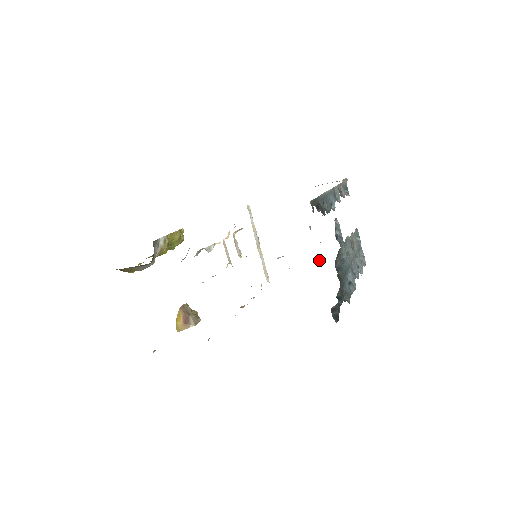
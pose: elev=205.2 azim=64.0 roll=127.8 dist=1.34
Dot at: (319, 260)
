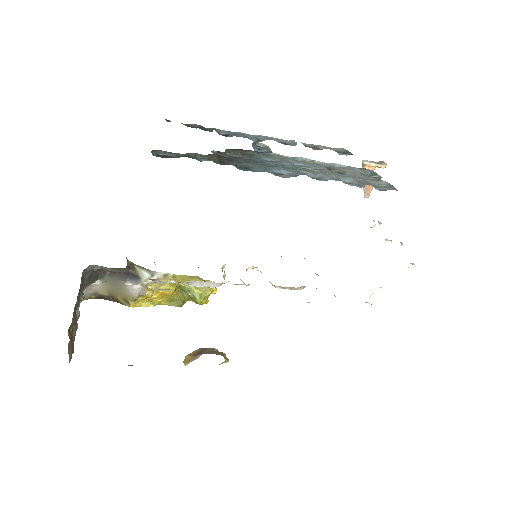
Dot at: (414, 265)
